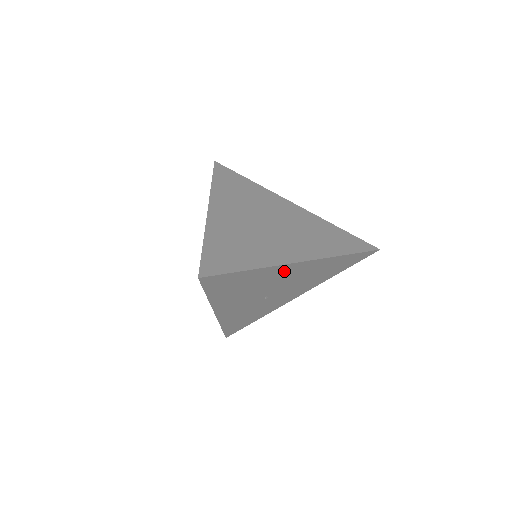
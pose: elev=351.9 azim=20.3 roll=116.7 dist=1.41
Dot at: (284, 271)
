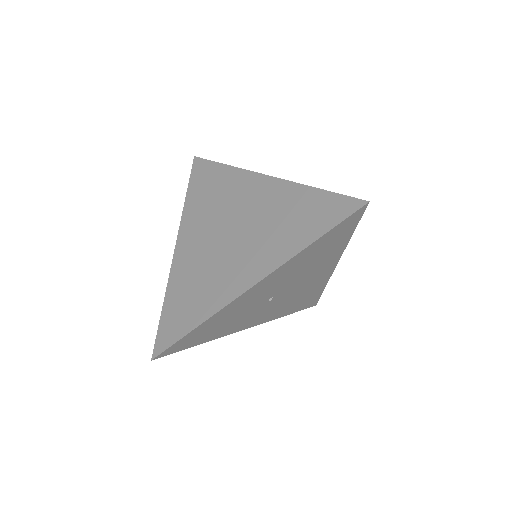
Dot at: (326, 266)
